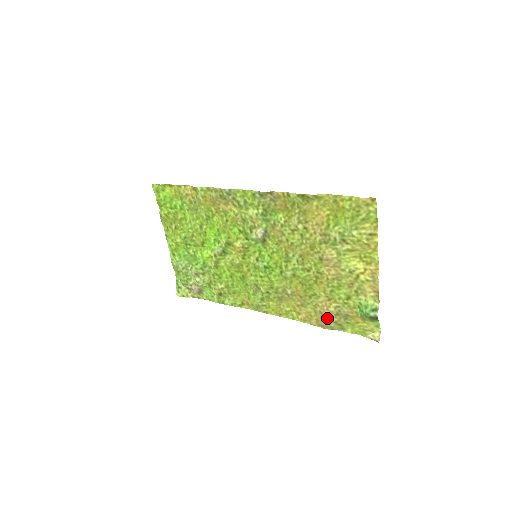
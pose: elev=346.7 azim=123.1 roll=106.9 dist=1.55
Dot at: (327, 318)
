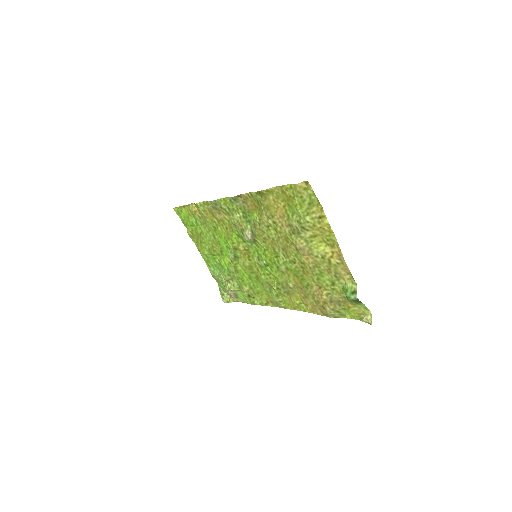
Dot at: (325, 306)
